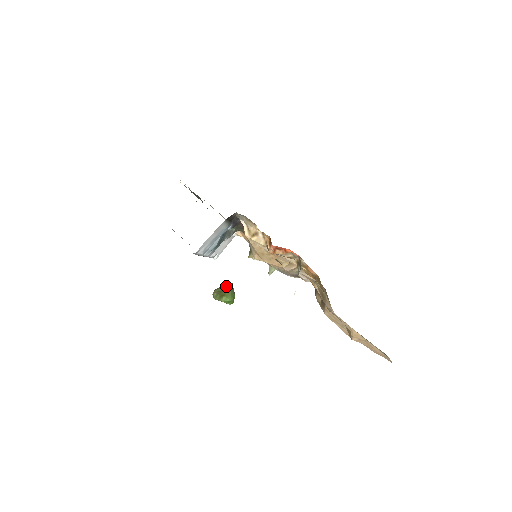
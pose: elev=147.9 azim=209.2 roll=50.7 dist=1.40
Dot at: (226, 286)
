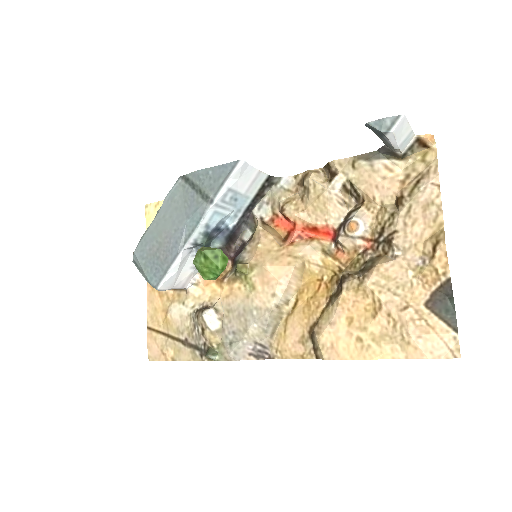
Dot at: occluded
